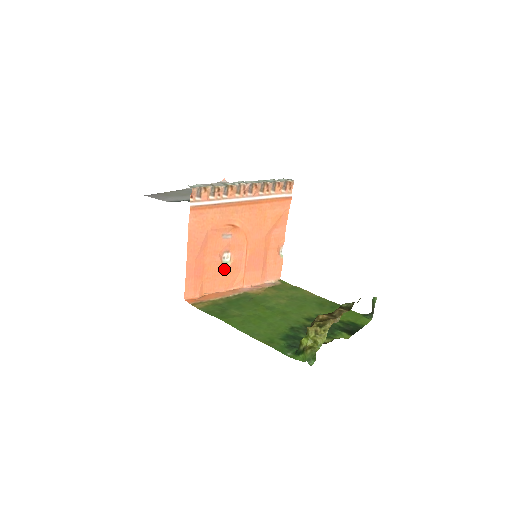
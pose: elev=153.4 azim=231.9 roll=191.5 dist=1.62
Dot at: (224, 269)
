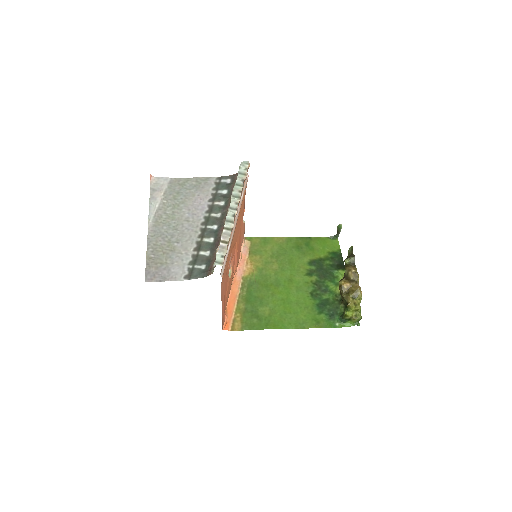
Dot at: (230, 280)
